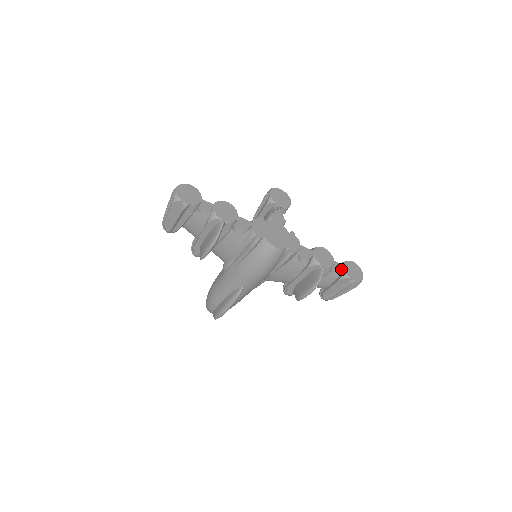
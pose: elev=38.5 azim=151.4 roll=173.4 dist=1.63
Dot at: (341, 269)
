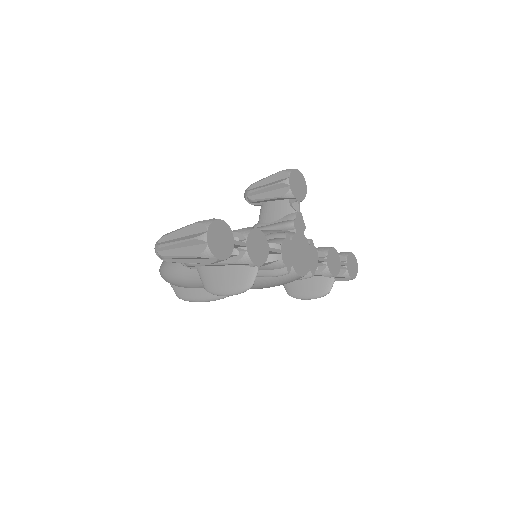
Dot at: (343, 267)
